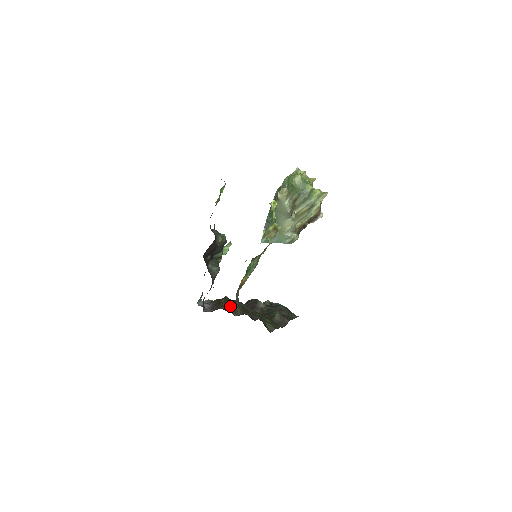
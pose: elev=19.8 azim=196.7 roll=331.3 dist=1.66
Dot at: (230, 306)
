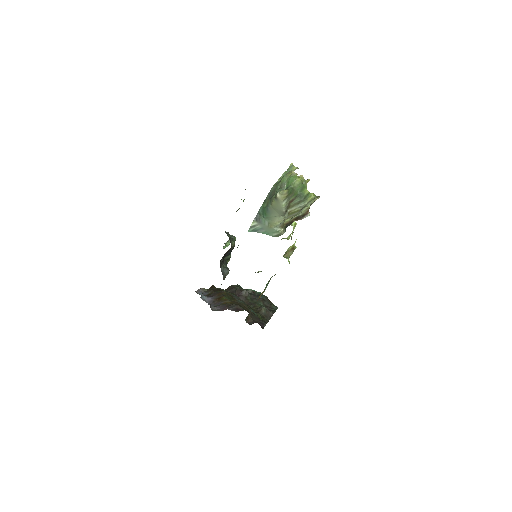
Dot at: (237, 308)
